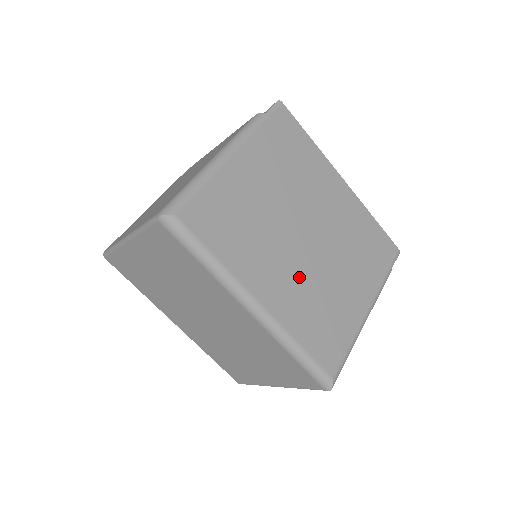
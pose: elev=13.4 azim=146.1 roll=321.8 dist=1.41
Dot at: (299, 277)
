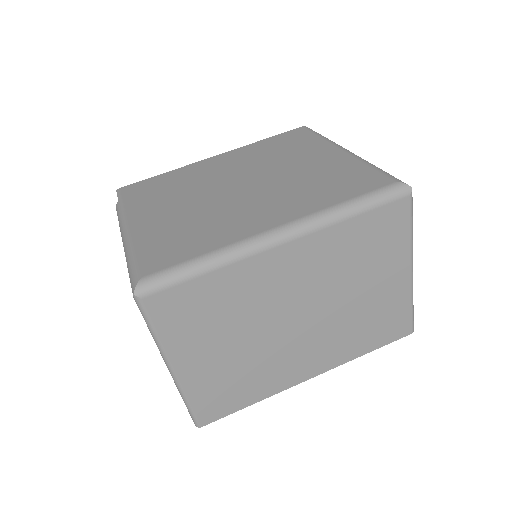
Dot at: (273, 195)
